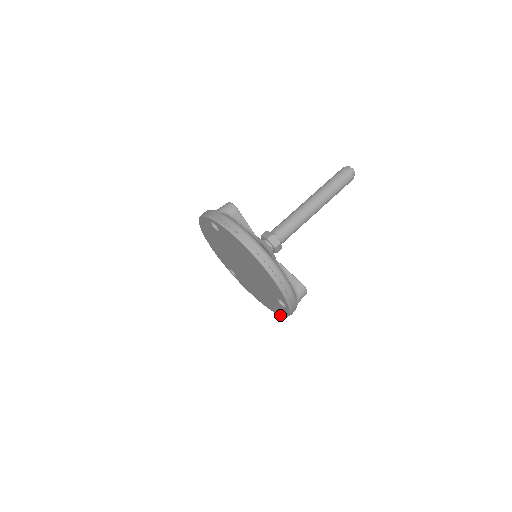
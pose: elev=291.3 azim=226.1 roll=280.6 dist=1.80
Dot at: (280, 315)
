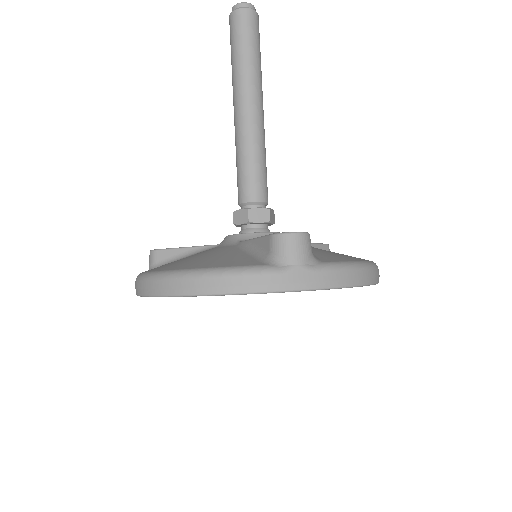
Dot at: occluded
